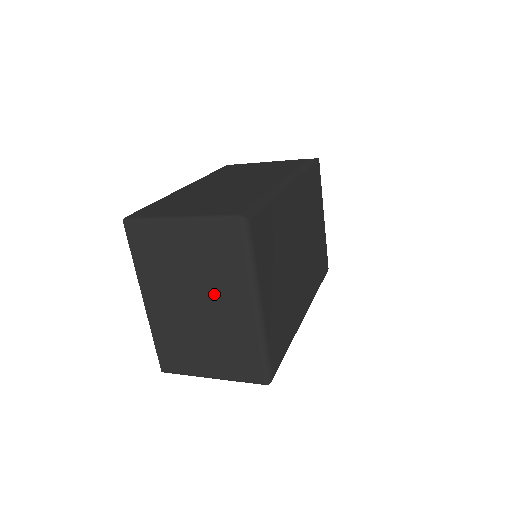
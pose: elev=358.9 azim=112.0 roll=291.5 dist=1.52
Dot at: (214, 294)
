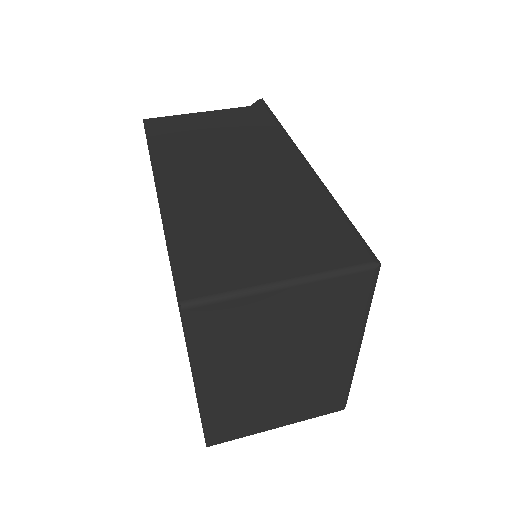
Dot at: (310, 353)
